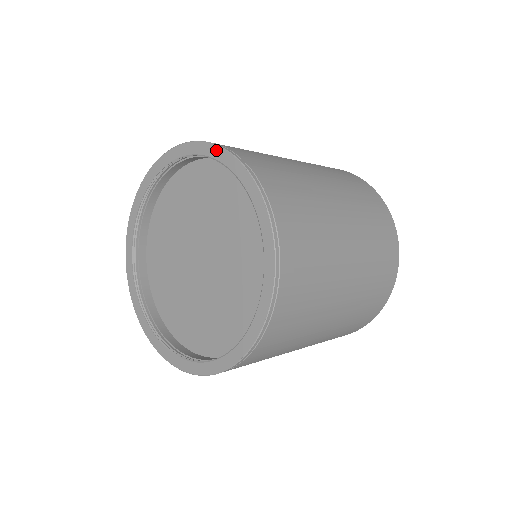
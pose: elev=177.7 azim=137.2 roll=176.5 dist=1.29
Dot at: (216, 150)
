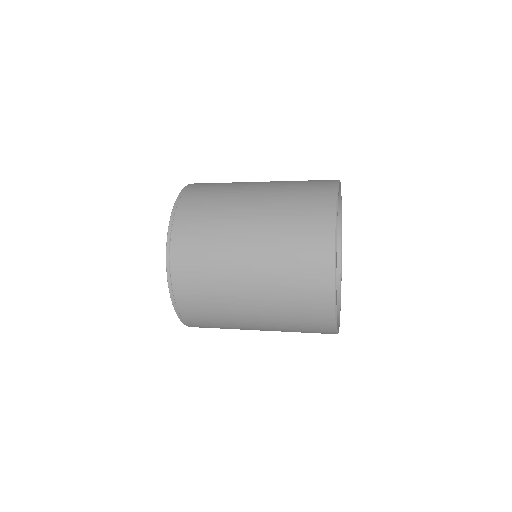
Dot at: (172, 215)
